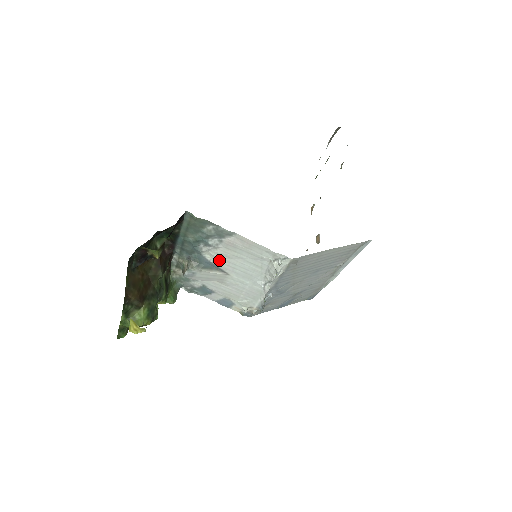
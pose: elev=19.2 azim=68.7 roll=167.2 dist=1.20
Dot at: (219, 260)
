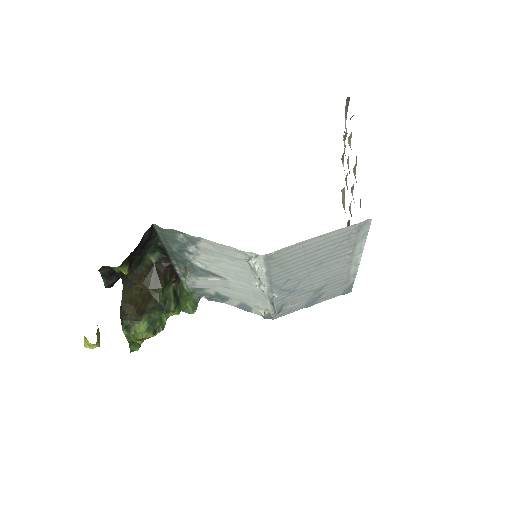
Dot at: (209, 266)
